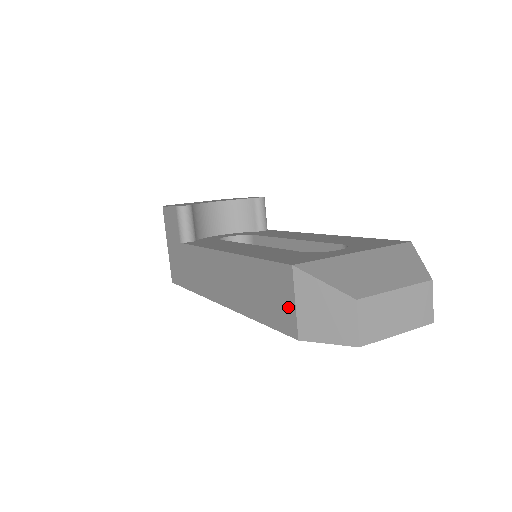
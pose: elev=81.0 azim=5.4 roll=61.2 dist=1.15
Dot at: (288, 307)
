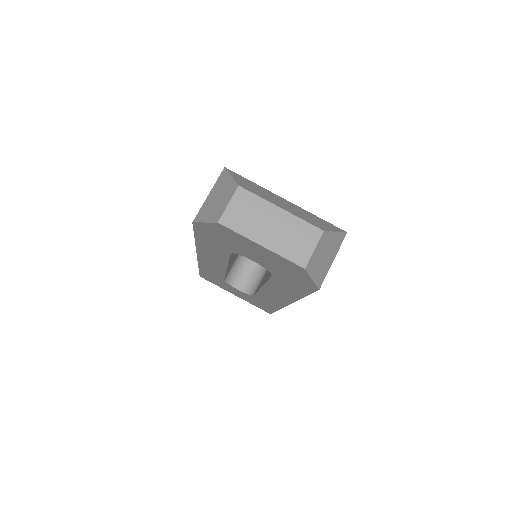
Dot at: occluded
